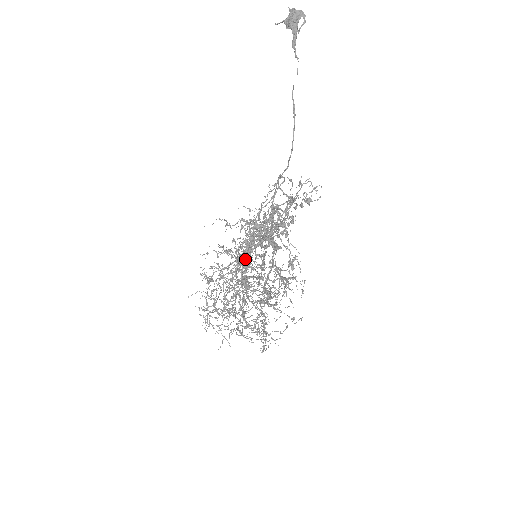
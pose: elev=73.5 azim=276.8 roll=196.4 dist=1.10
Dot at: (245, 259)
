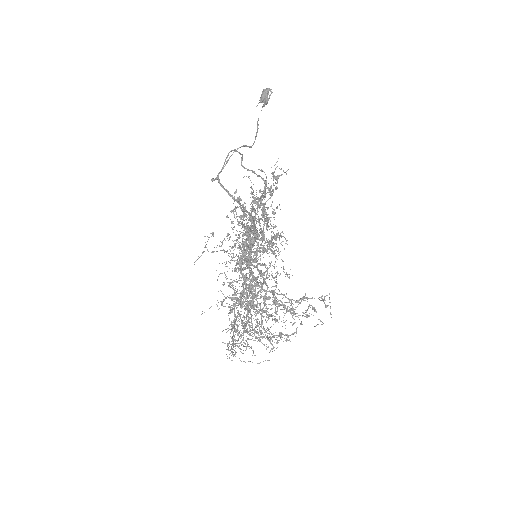
Dot at: (240, 253)
